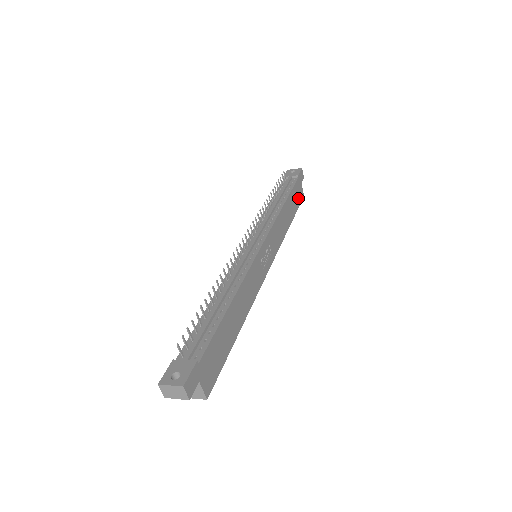
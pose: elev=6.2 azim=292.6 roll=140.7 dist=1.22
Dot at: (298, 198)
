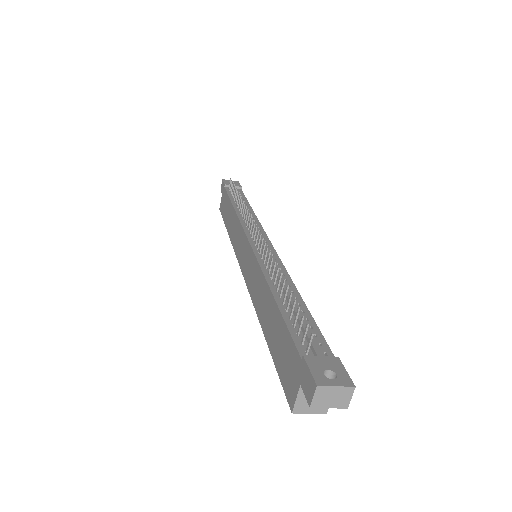
Dot at: occluded
